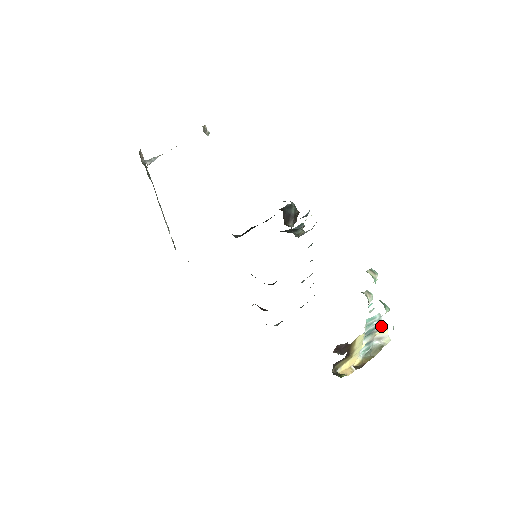
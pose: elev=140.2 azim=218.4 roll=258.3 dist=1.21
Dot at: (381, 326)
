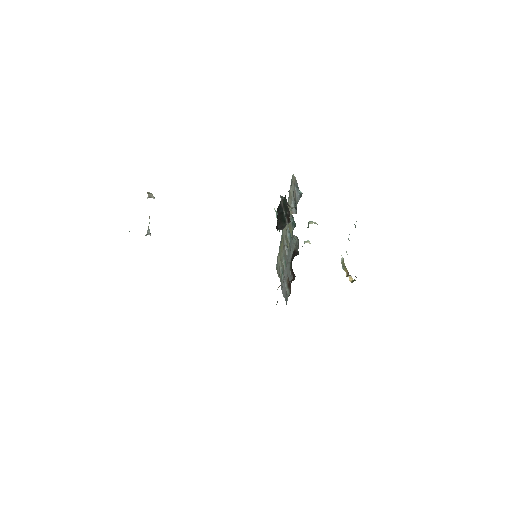
Dot at: occluded
